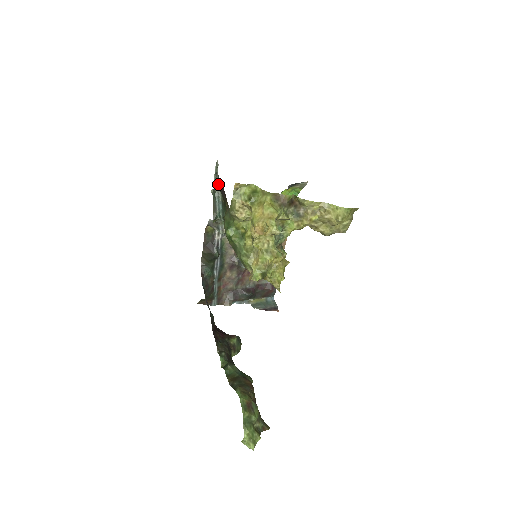
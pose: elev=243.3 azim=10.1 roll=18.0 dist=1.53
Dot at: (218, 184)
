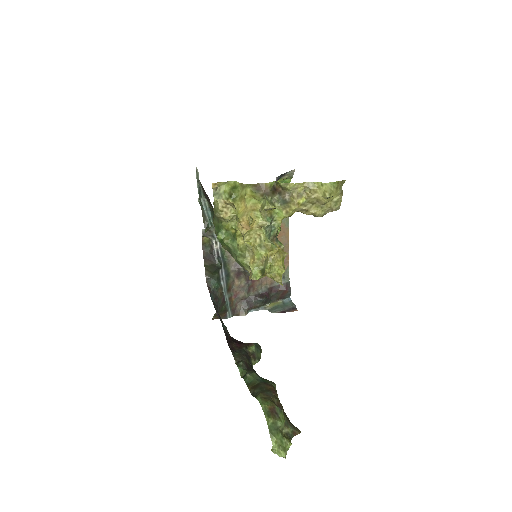
Dot at: (202, 191)
